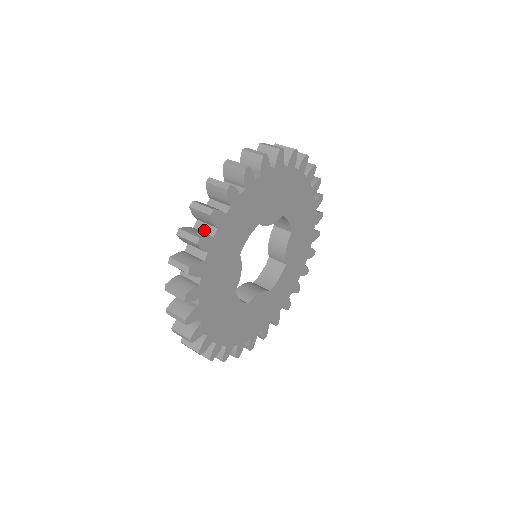
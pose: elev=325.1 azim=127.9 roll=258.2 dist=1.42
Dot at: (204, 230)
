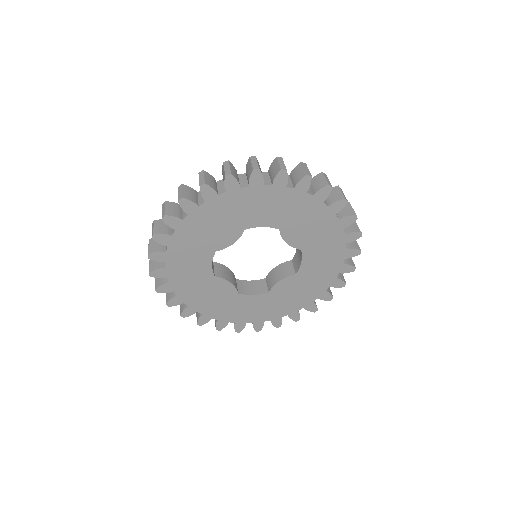
Dot at: occluded
